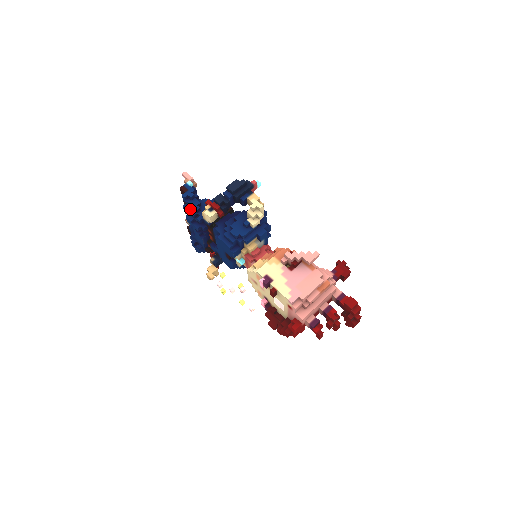
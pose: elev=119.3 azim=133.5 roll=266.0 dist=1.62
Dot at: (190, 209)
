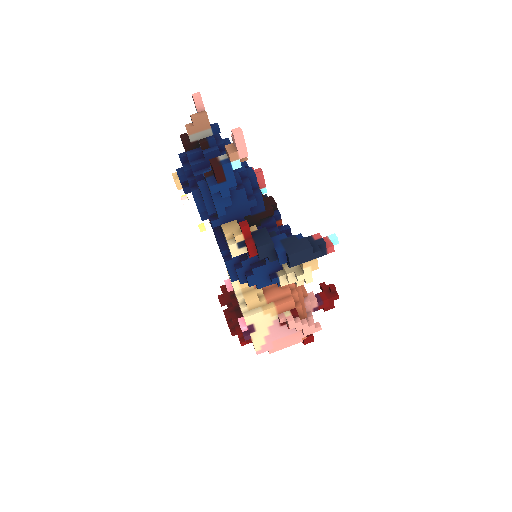
Dot at: (209, 200)
